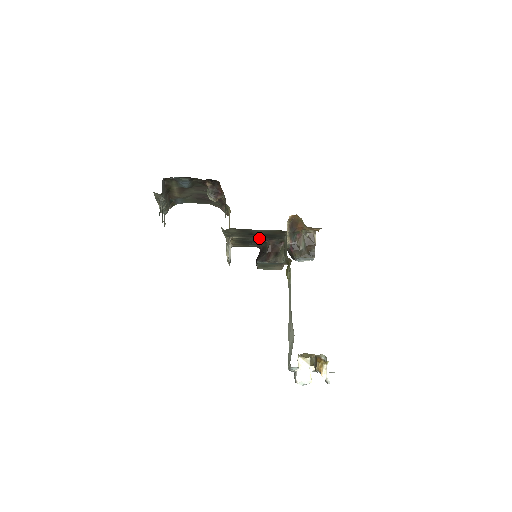
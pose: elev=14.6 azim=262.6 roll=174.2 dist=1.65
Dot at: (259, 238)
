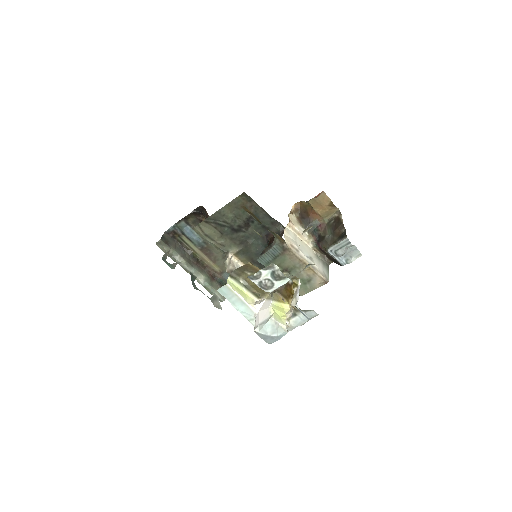
Dot at: (259, 240)
